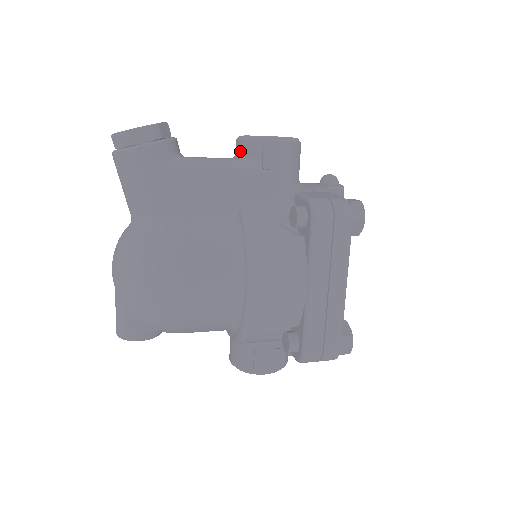
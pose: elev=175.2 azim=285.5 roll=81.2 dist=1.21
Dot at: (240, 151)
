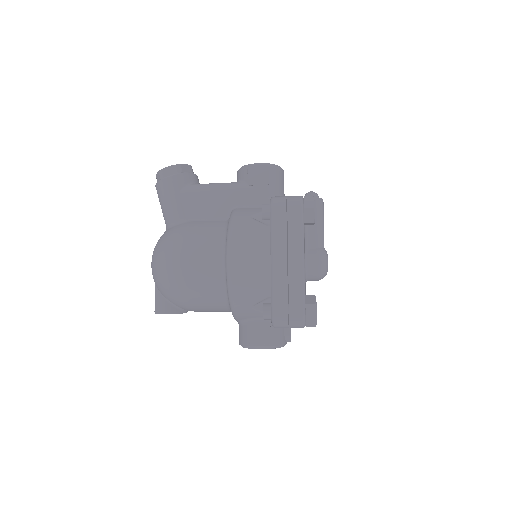
Dot at: (237, 178)
